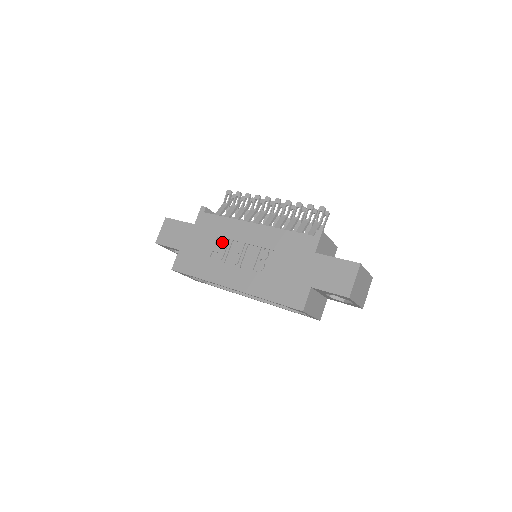
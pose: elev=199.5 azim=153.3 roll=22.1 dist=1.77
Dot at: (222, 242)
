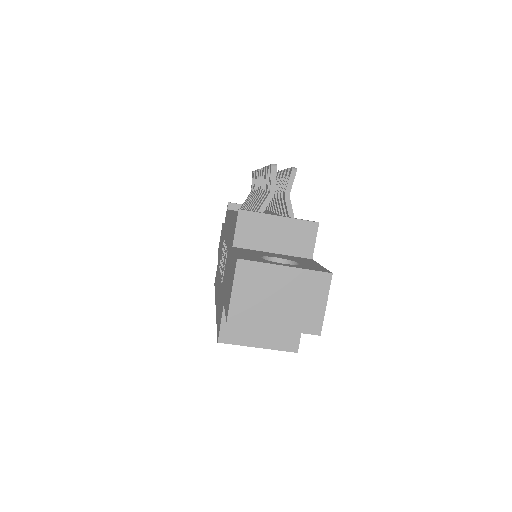
Dot at: occluded
